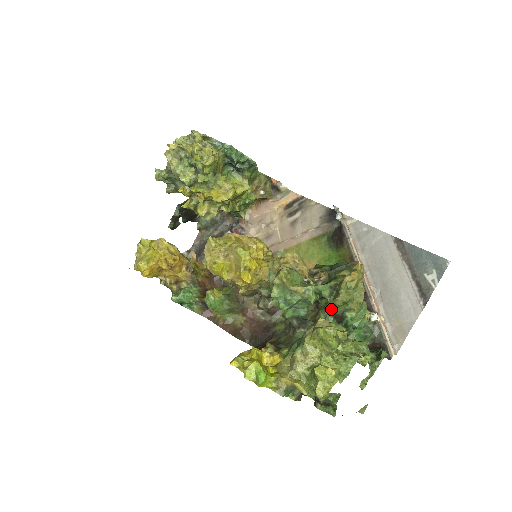
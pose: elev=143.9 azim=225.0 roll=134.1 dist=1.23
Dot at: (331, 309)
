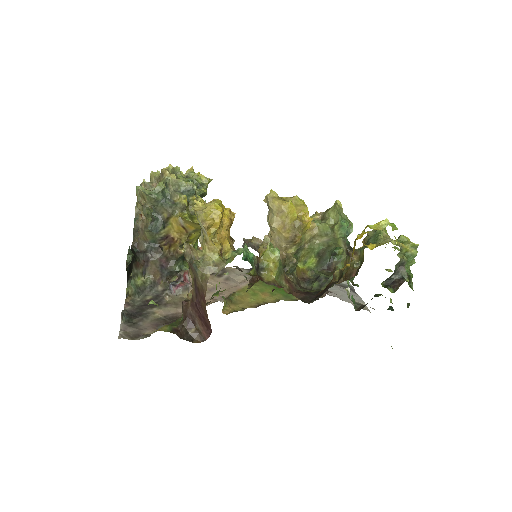
Dot at: occluded
